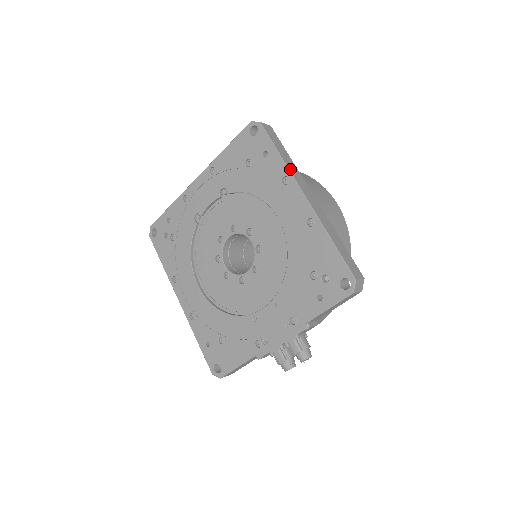
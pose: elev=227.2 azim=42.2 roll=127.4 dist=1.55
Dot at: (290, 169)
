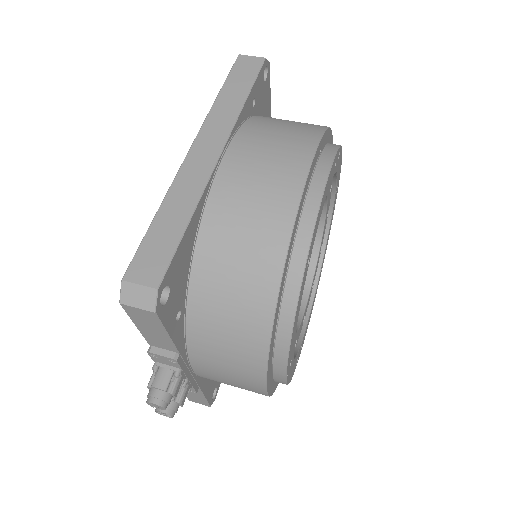
Dot at: (213, 112)
